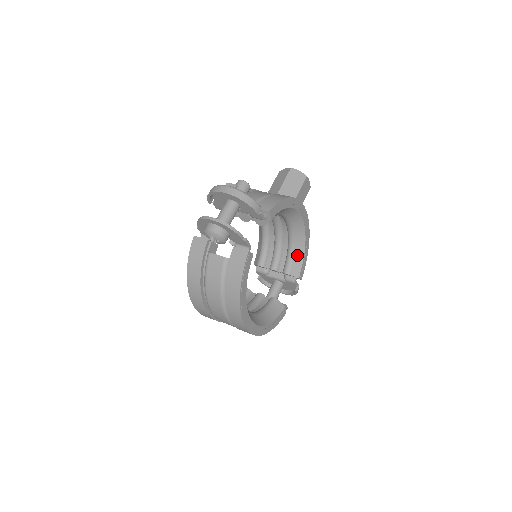
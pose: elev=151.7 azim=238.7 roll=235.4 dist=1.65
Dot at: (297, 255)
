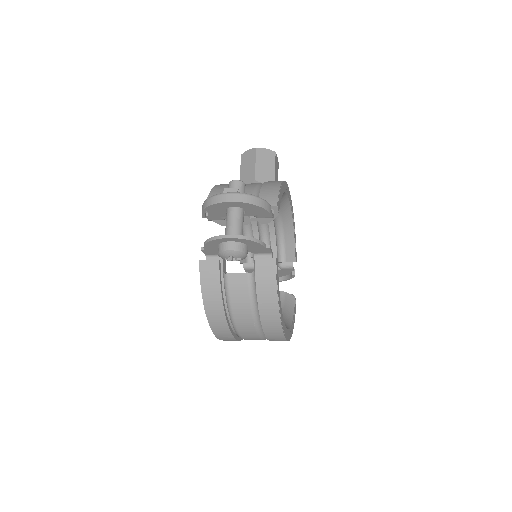
Dot at: (288, 239)
